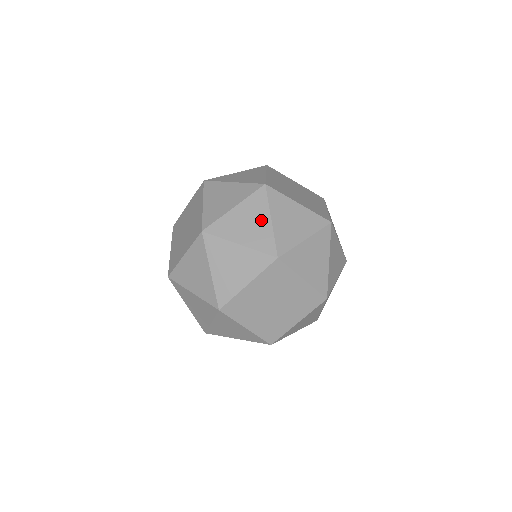
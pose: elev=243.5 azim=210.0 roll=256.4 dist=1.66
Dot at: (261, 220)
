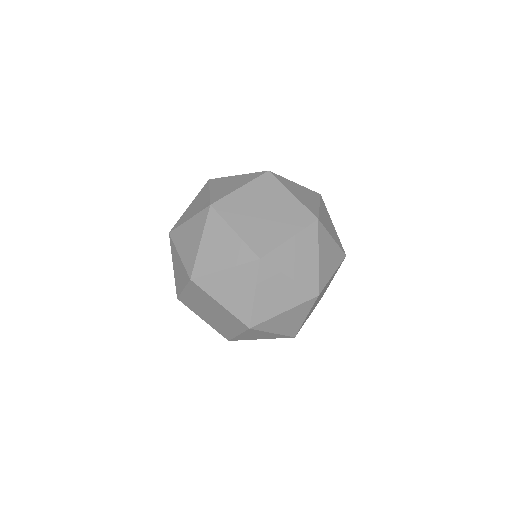
Dot at: (195, 239)
